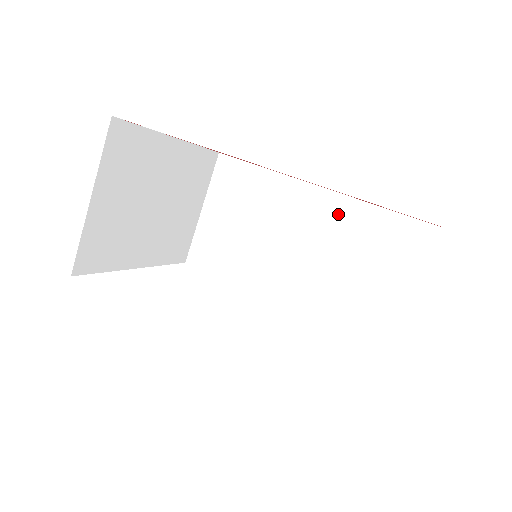
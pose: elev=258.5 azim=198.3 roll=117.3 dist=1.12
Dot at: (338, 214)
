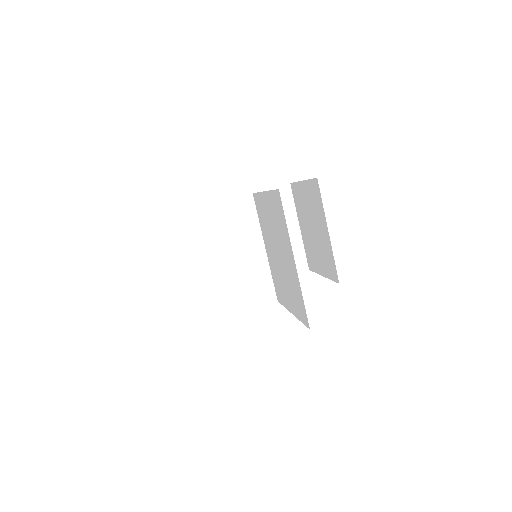
Dot at: (264, 207)
